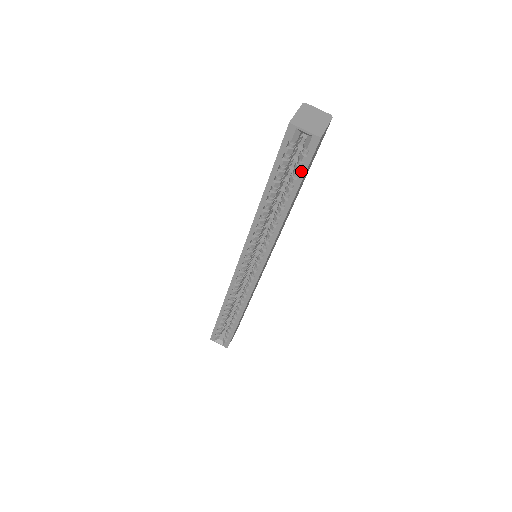
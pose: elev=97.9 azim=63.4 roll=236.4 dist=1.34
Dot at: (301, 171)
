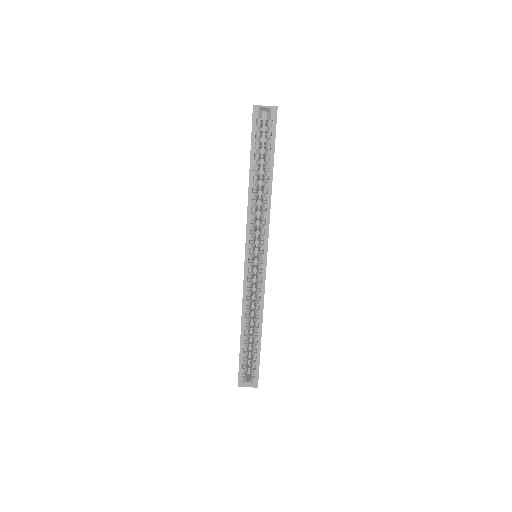
Dot at: (272, 140)
